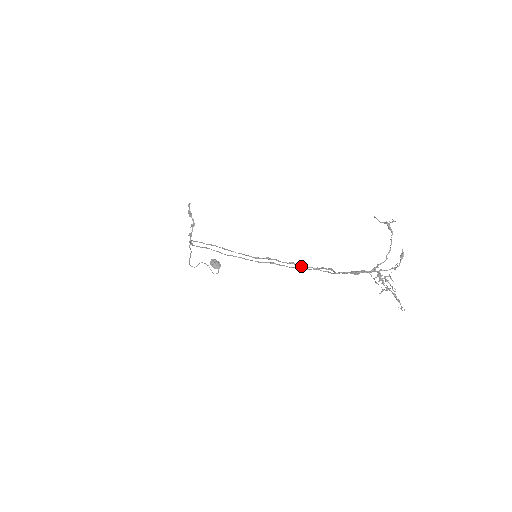
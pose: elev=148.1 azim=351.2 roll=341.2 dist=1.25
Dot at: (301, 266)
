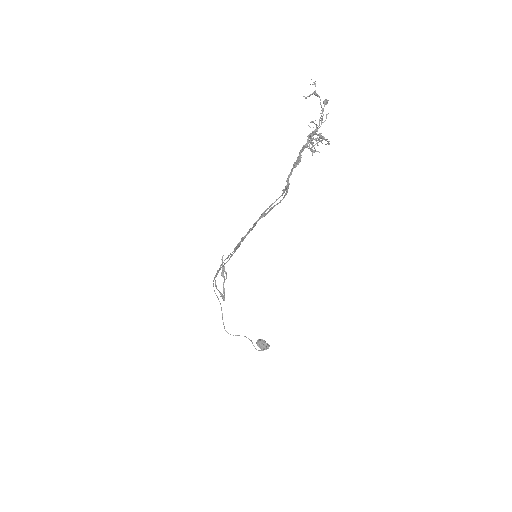
Dot at: (269, 209)
